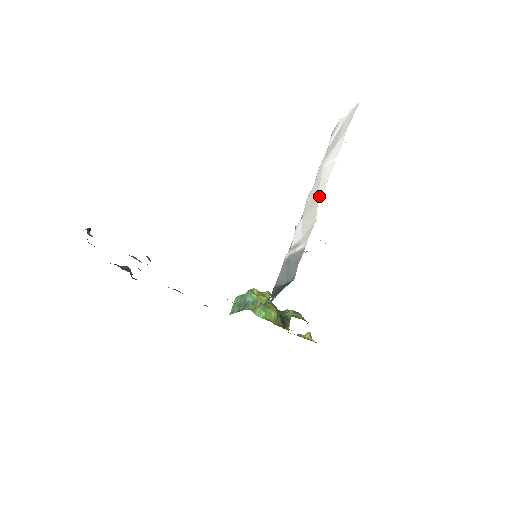
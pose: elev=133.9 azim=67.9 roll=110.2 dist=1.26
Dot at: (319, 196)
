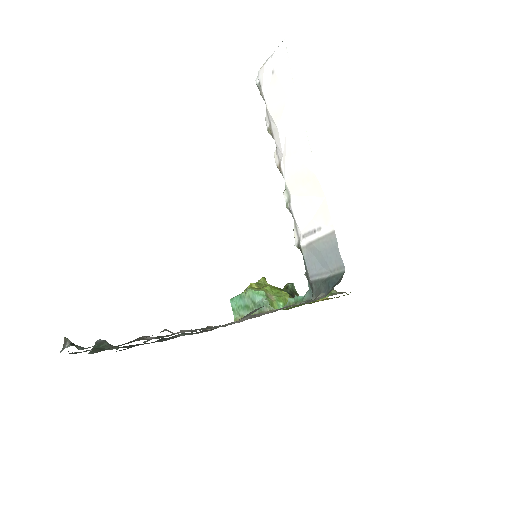
Dot at: (310, 167)
